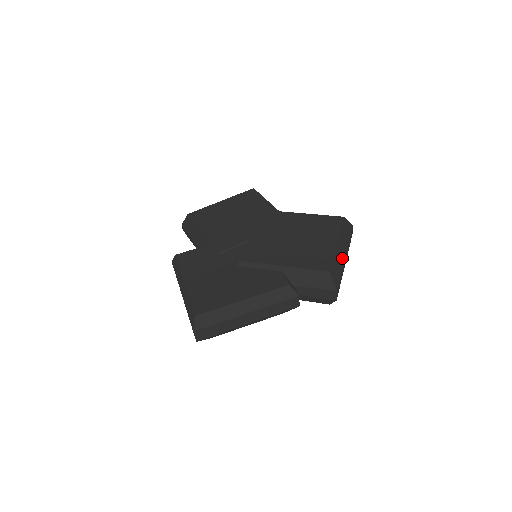
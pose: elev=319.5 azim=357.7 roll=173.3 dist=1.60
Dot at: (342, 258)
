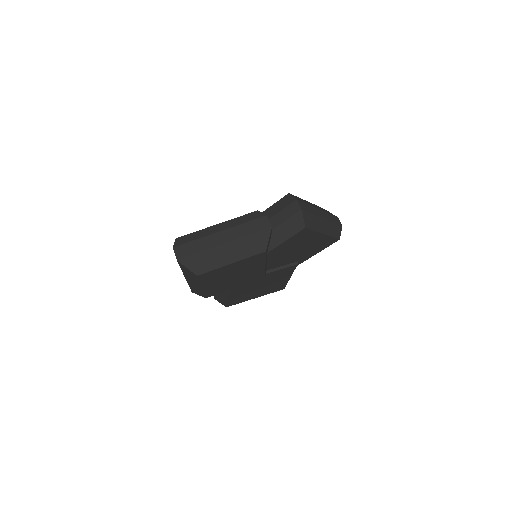
Dot at: (313, 206)
